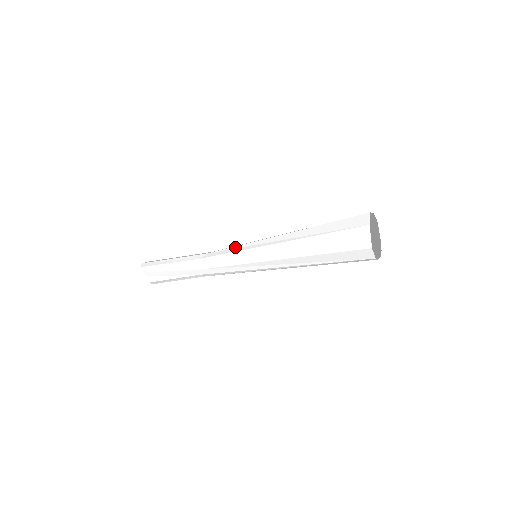
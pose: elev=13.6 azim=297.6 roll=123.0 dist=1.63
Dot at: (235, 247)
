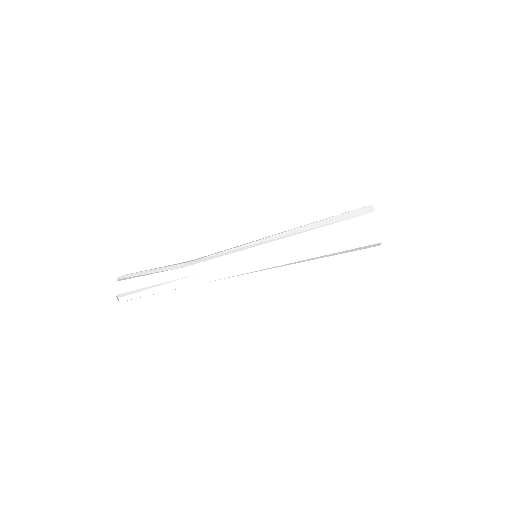
Dot at: occluded
